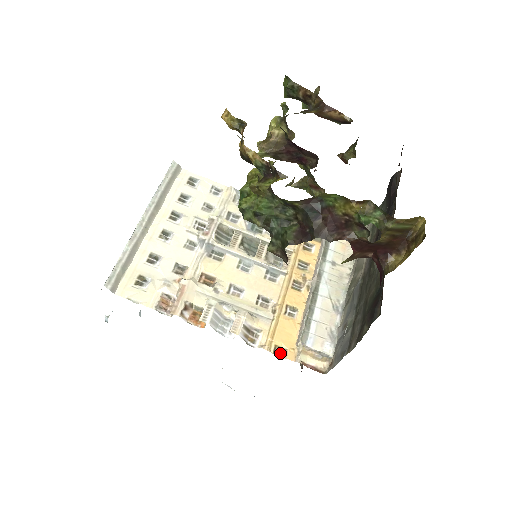
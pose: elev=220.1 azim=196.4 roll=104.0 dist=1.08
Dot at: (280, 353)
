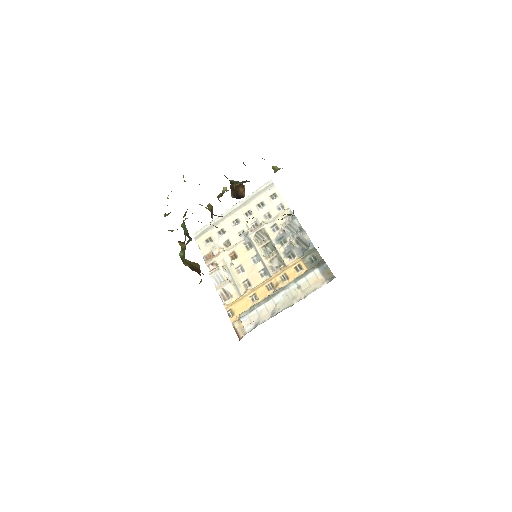
Dot at: (230, 314)
